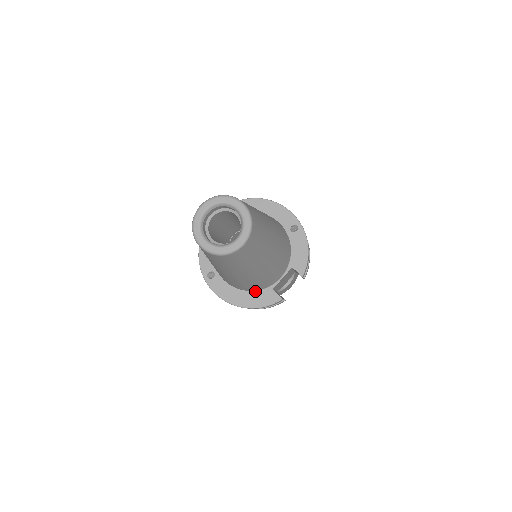
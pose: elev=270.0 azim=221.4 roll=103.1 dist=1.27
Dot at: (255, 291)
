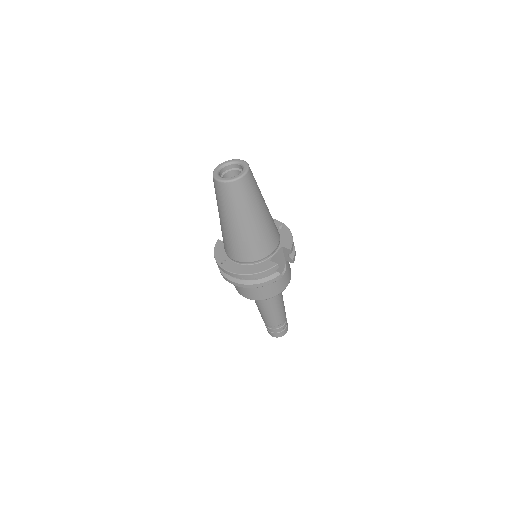
Dot at: (257, 264)
